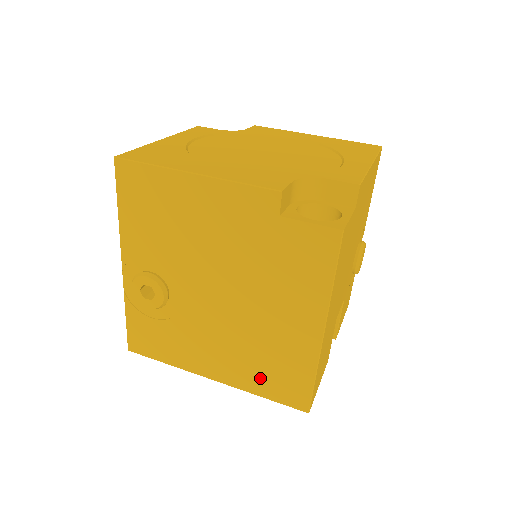
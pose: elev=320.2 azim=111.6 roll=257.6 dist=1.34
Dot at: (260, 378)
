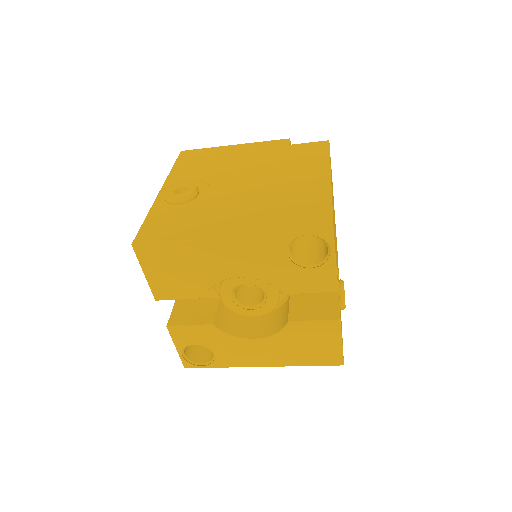
Dot at: (280, 219)
